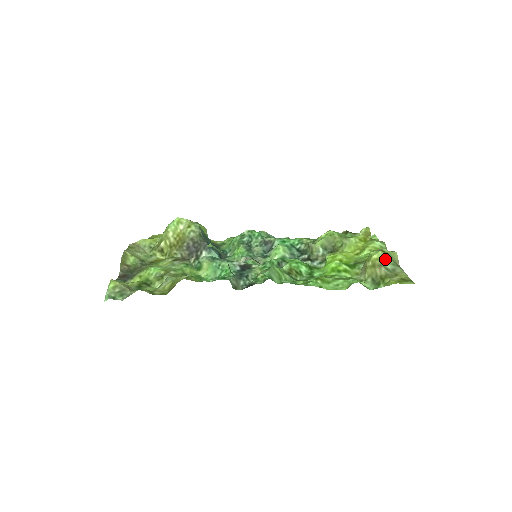
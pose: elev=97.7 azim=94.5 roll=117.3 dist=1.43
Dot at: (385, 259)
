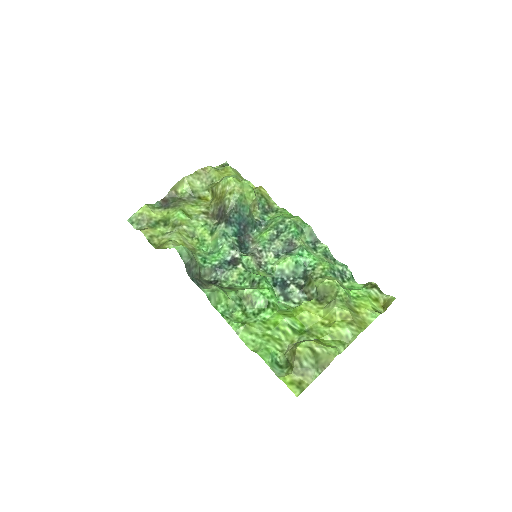
Dot at: (308, 357)
